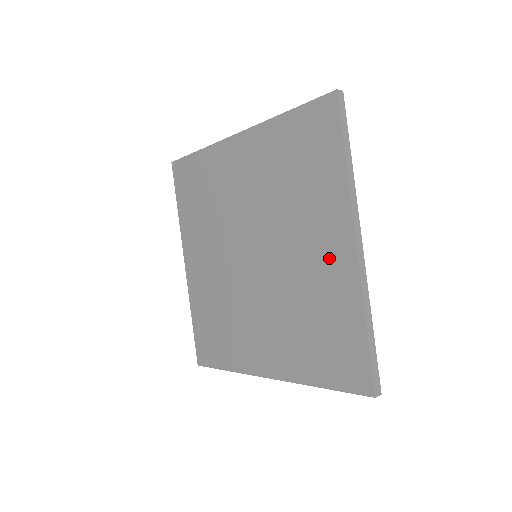
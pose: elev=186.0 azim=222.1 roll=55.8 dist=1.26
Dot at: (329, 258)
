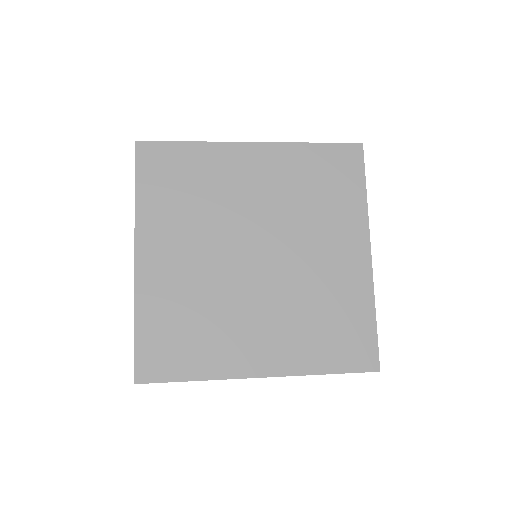
Dot at: (346, 262)
